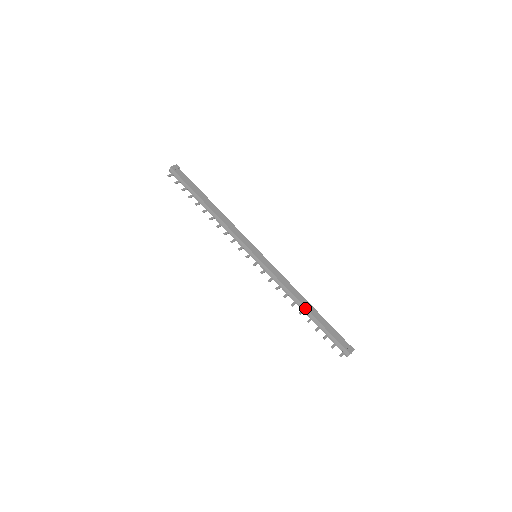
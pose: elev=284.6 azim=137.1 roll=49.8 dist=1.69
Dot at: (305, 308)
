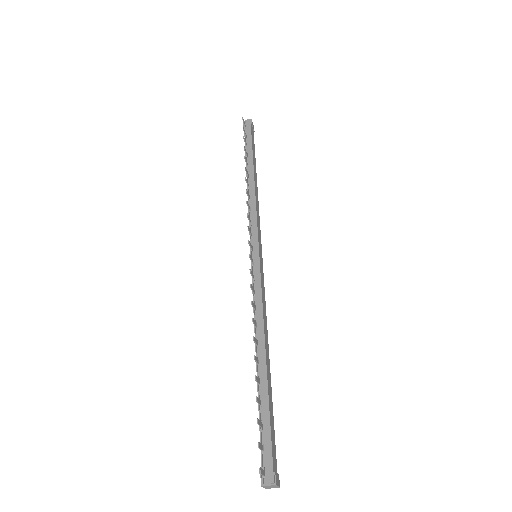
Dot at: (265, 359)
